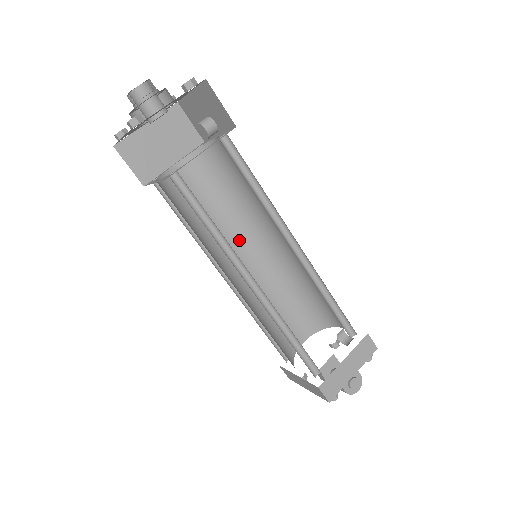
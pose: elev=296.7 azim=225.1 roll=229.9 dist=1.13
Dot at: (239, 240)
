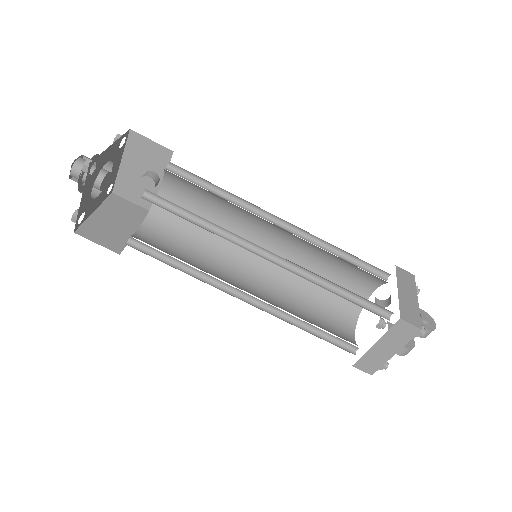
Dot at: (232, 269)
